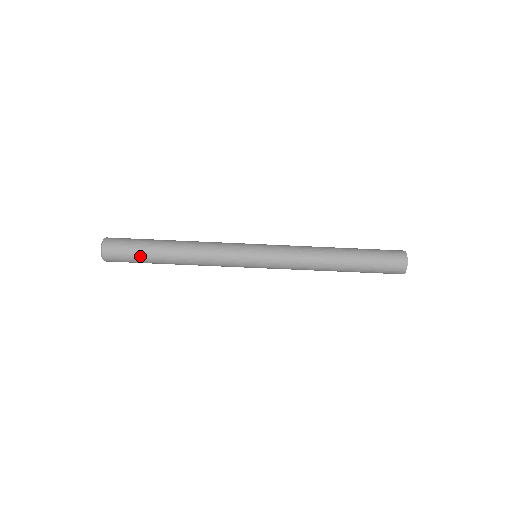
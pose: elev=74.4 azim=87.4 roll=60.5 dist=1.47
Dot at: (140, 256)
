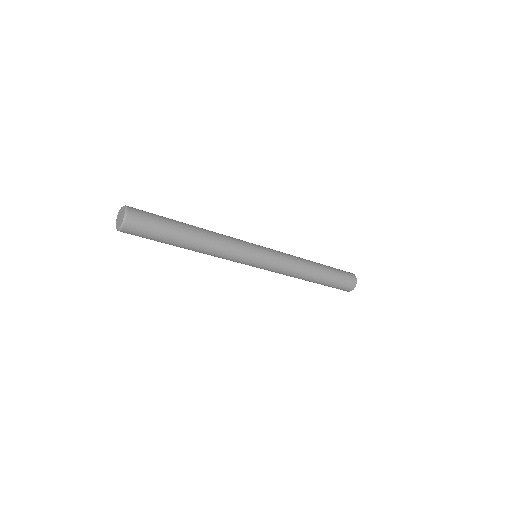
Dot at: (160, 239)
